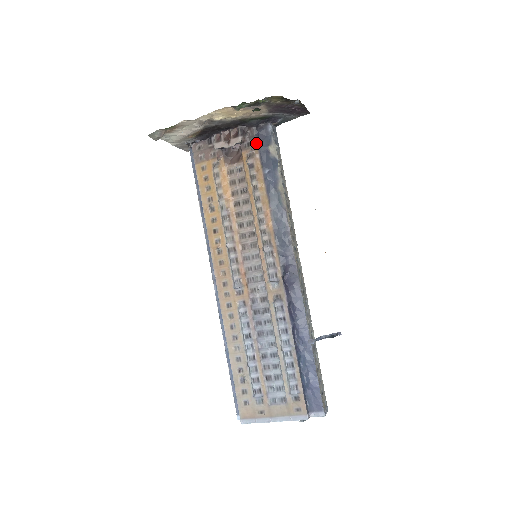
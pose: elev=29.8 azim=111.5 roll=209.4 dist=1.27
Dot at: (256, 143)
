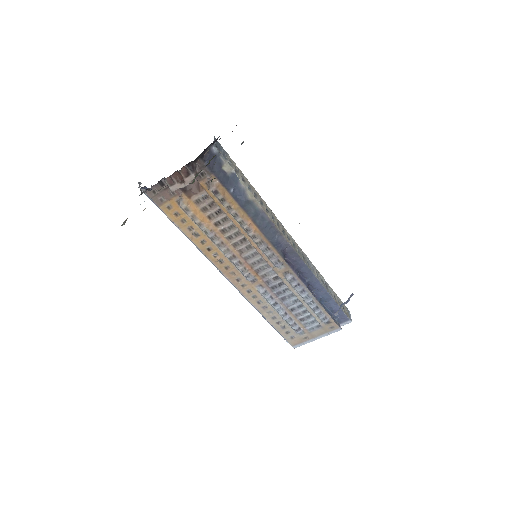
Dot at: (209, 171)
